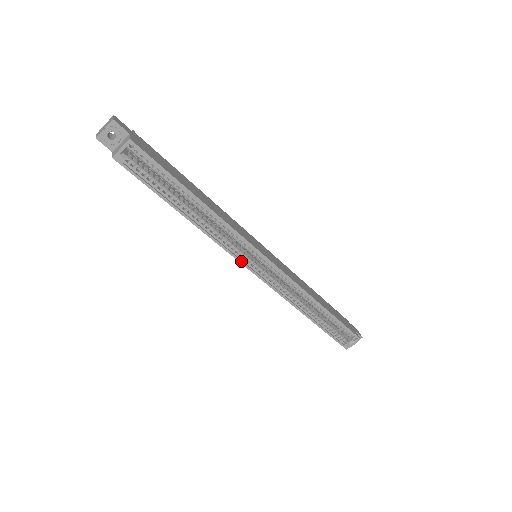
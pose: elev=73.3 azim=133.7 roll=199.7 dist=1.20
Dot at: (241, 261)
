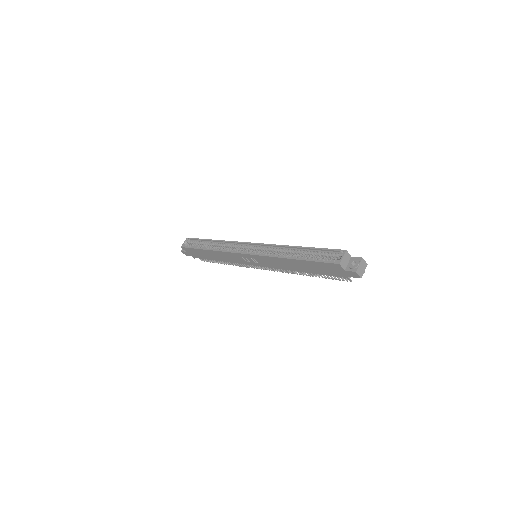
Dot at: (237, 252)
